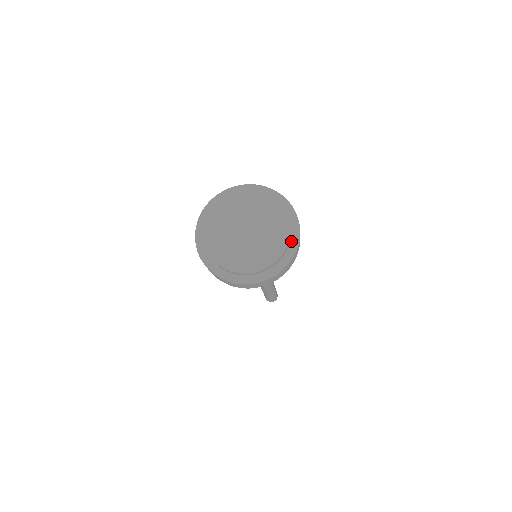
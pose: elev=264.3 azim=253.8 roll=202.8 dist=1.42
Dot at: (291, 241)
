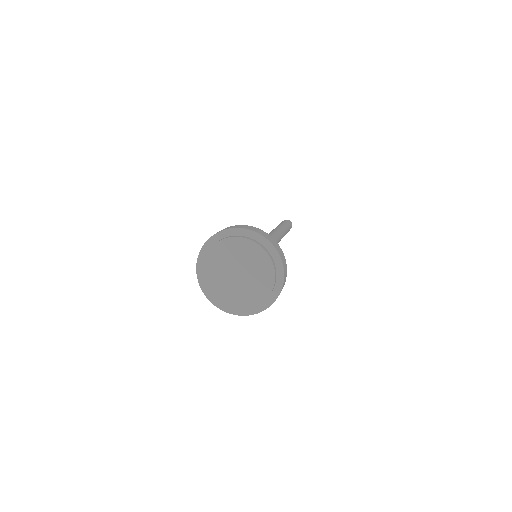
Dot at: (254, 308)
